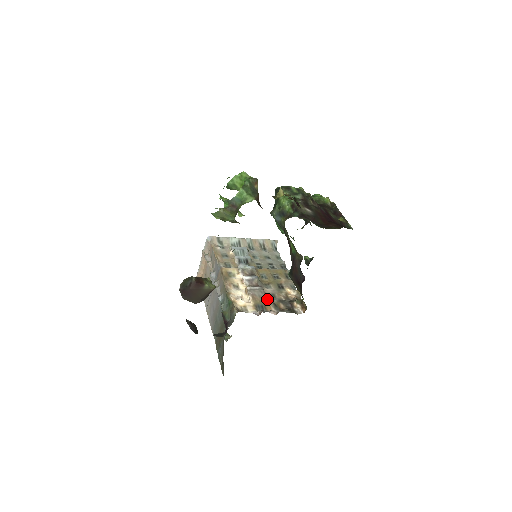
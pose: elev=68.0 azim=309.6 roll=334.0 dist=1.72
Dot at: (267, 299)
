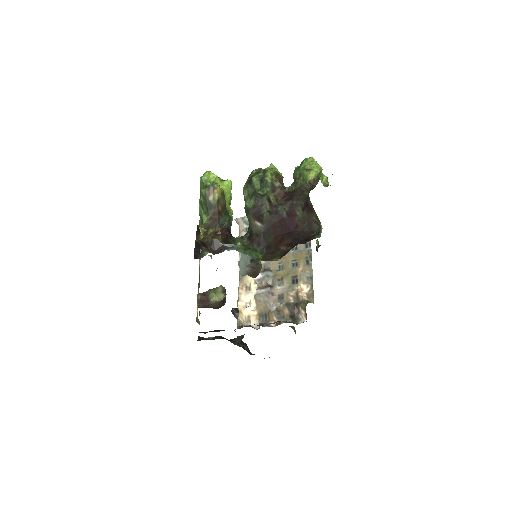
Dot at: (272, 304)
